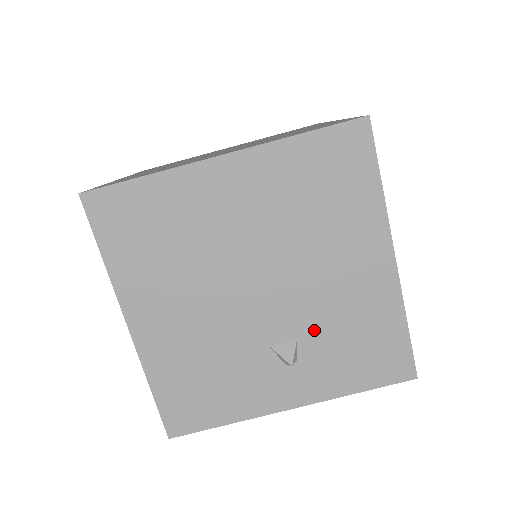
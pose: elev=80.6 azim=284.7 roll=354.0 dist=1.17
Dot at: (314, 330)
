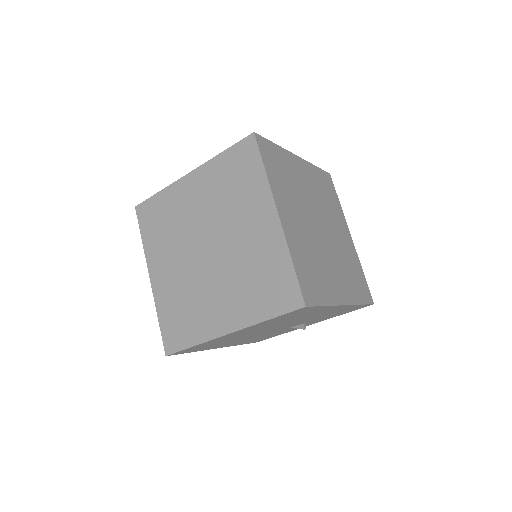
Dot at: (311, 320)
